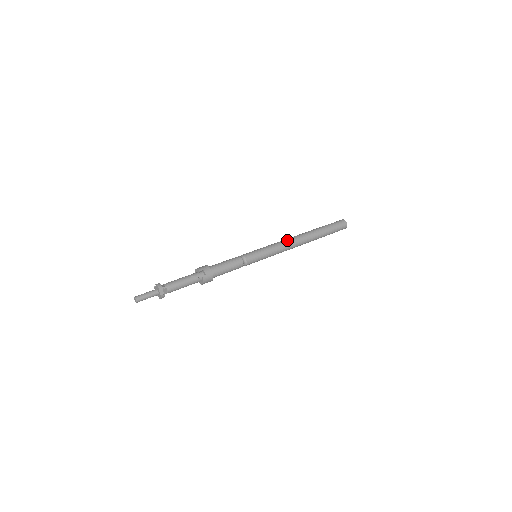
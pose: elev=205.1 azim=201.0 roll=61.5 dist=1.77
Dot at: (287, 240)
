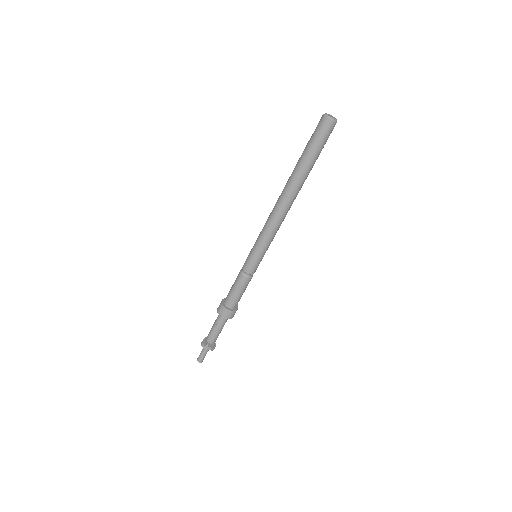
Dot at: (271, 216)
